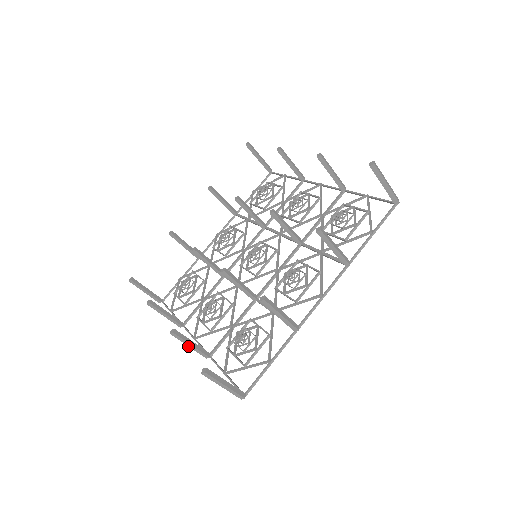
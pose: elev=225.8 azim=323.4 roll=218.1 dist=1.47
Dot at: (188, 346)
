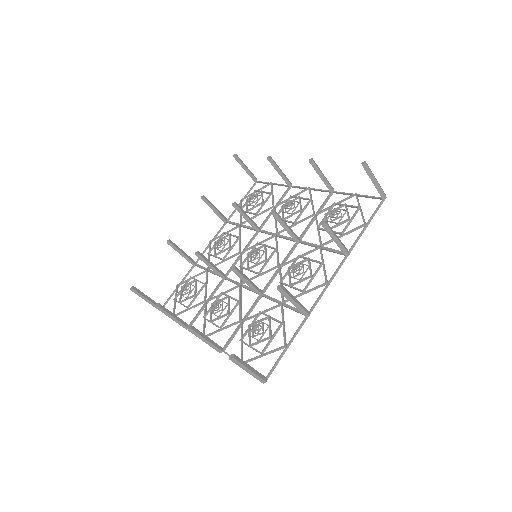
Dot at: occluded
